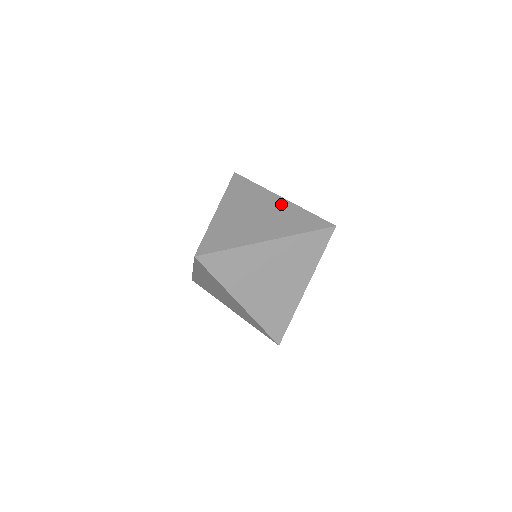
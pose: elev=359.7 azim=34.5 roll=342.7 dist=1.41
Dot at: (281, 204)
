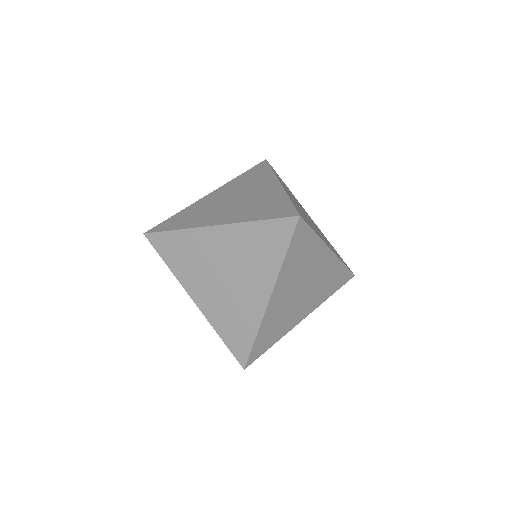
Dot at: (270, 190)
